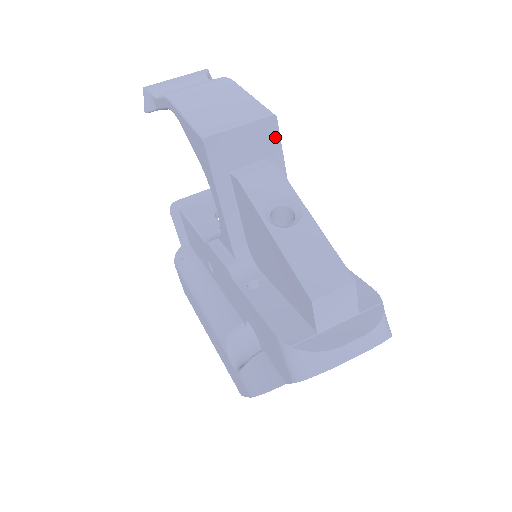
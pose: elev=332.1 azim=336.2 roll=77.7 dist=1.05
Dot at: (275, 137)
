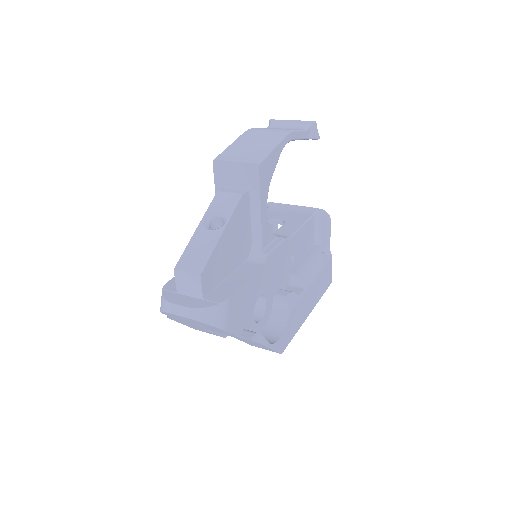
Dot at: (256, 178)
